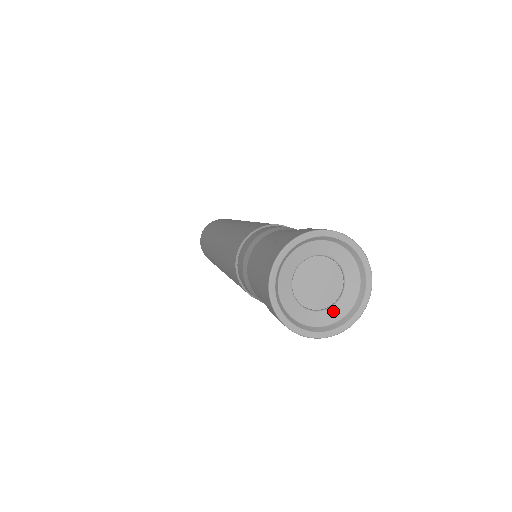
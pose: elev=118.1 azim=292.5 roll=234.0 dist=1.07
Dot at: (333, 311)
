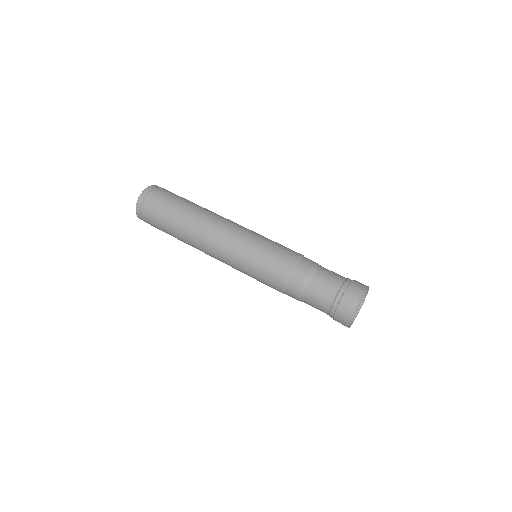
Dot at: (357, 307)
